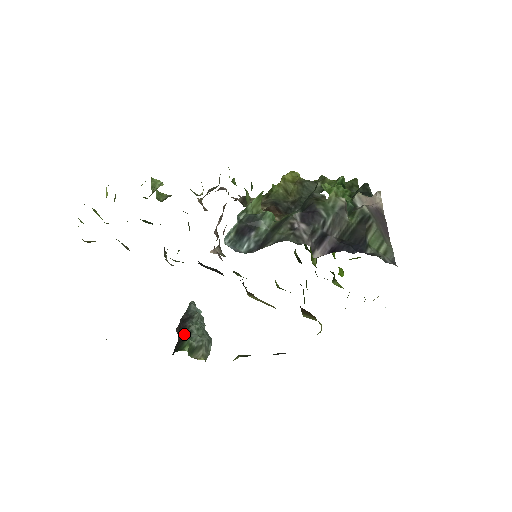
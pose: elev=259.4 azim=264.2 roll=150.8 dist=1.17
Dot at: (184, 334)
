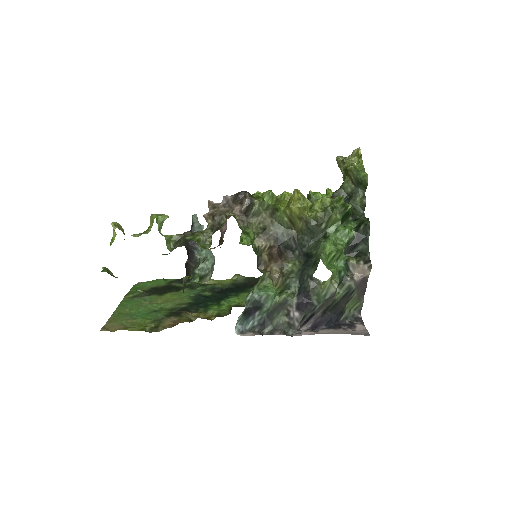
Dot at: (193, 264)
